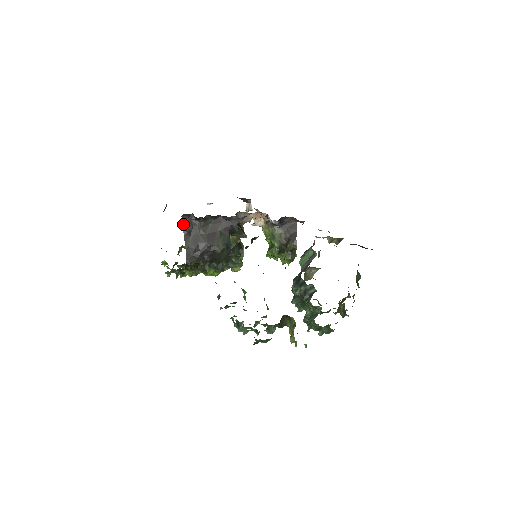
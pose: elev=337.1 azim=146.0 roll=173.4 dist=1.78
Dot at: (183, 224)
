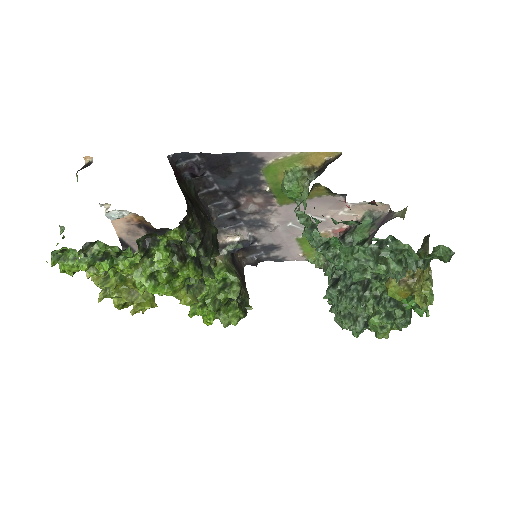
Dot at: (171, 166)
